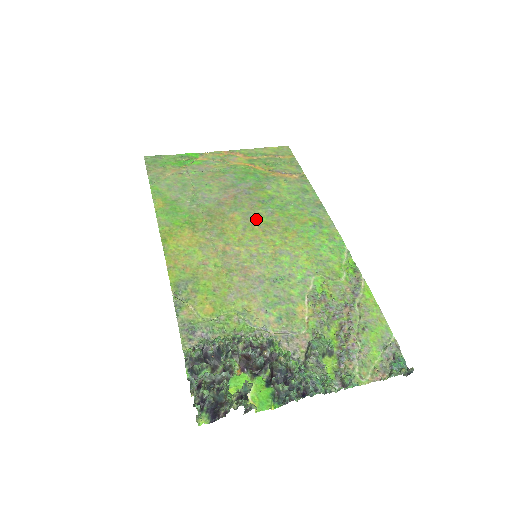
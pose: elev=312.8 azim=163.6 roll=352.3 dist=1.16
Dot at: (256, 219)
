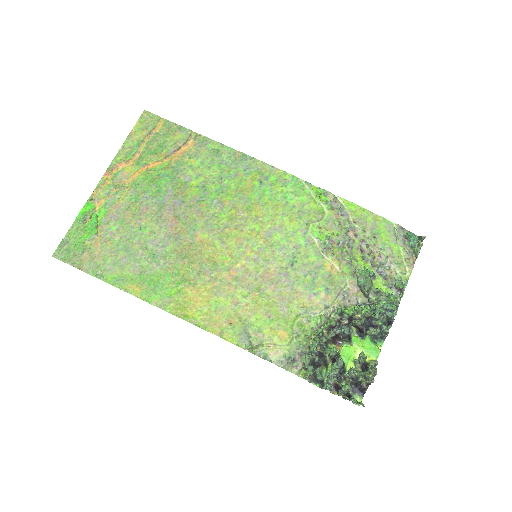
Dot at: (218, 223)
